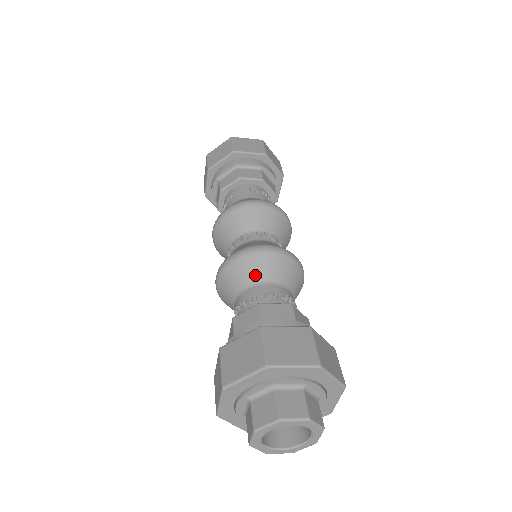
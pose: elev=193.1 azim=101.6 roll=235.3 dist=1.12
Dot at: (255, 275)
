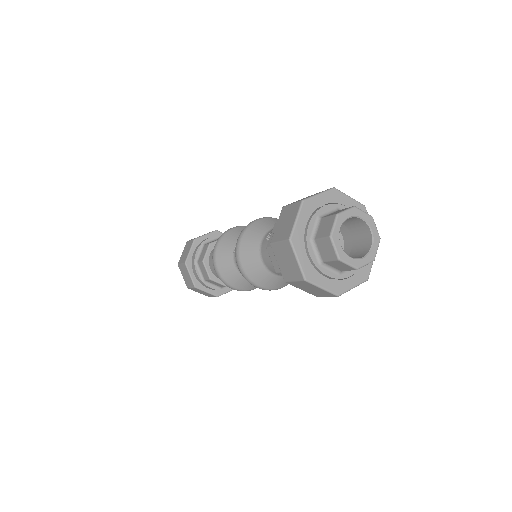
Dot at: occluded
